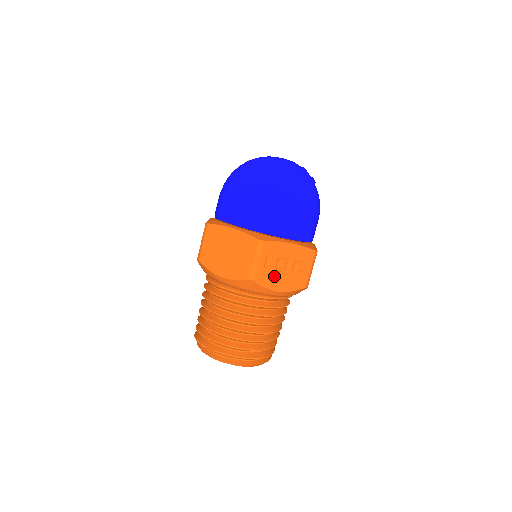
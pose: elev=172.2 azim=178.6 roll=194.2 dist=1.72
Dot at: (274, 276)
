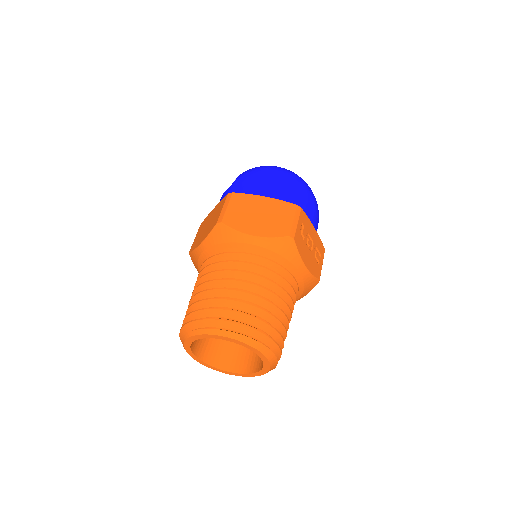
Dot at: (304, 248)
